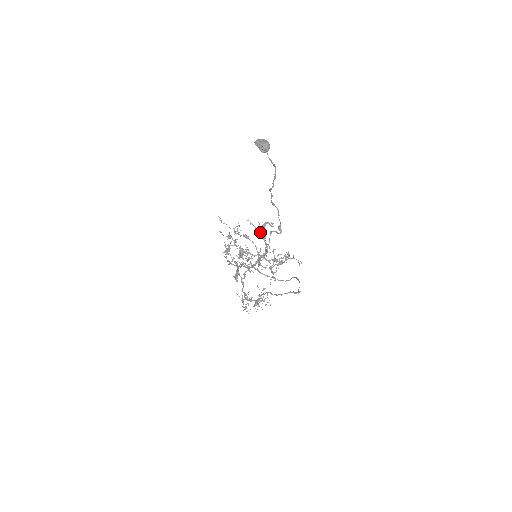
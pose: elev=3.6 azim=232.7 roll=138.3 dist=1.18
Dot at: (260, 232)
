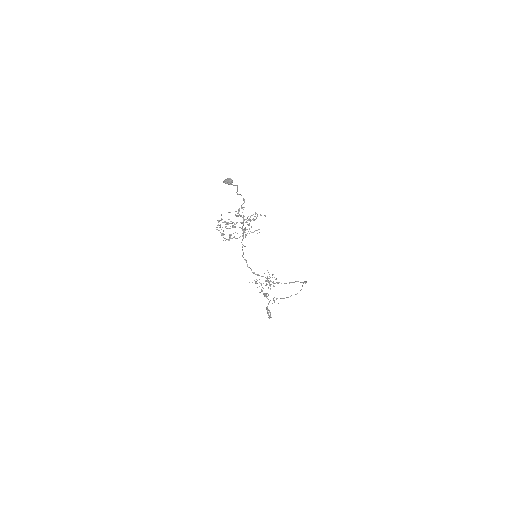
Dot at: occluded
